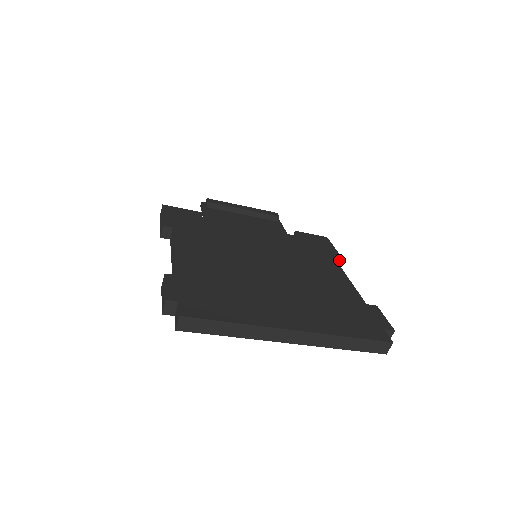
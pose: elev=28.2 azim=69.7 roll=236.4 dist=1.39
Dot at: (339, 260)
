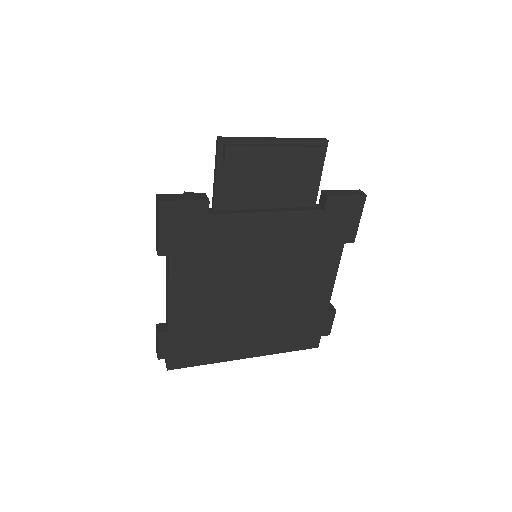
Dot at: (350, 242)
